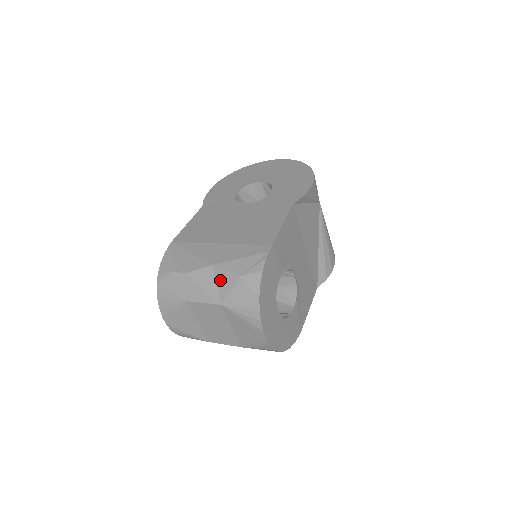
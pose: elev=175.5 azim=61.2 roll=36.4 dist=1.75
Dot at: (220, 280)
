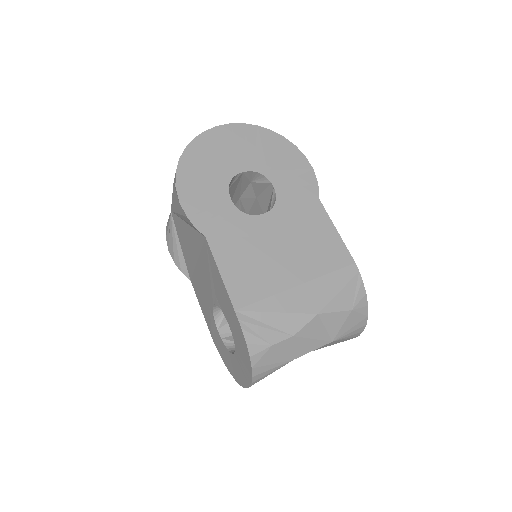
Dot at: (330, 323)
